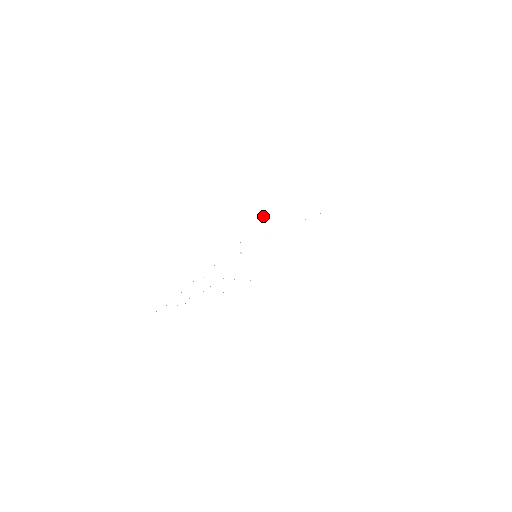
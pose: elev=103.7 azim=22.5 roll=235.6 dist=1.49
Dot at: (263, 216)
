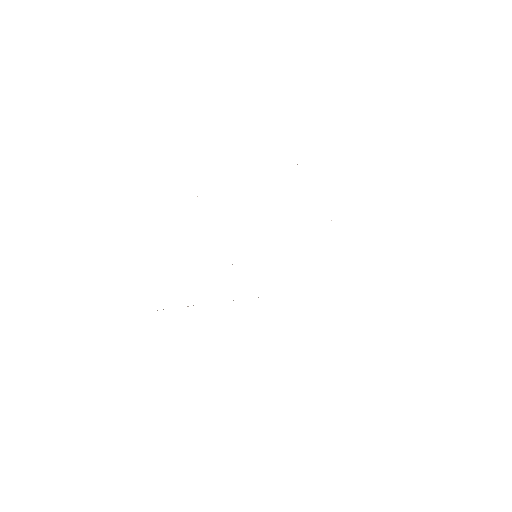
Dot at: occluded
